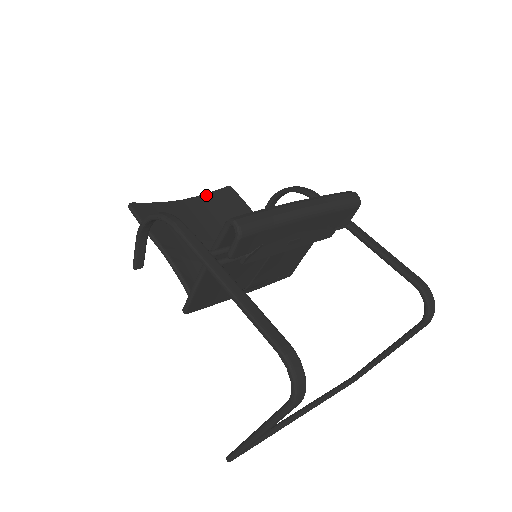
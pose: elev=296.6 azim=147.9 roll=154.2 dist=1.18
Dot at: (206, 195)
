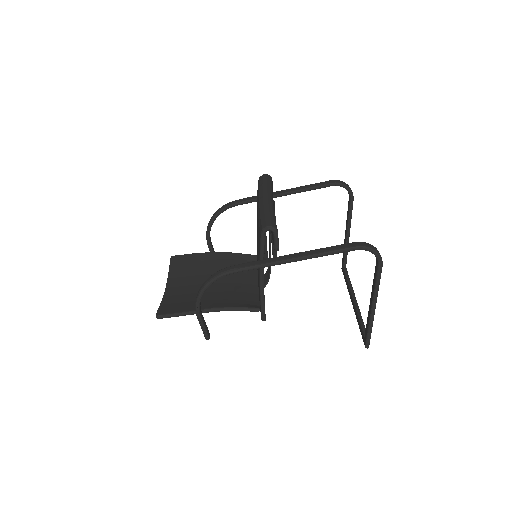
Dot at: (170, 273)
